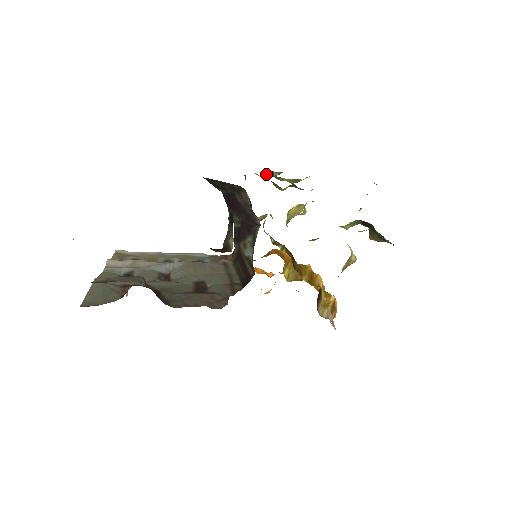
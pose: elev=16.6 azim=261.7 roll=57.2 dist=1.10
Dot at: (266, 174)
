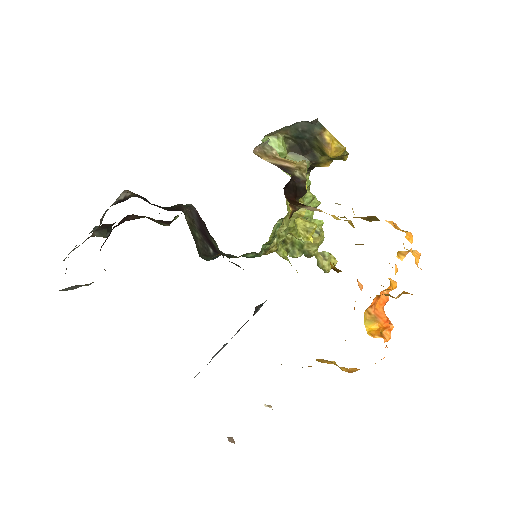
Dot at: (295, 254)
